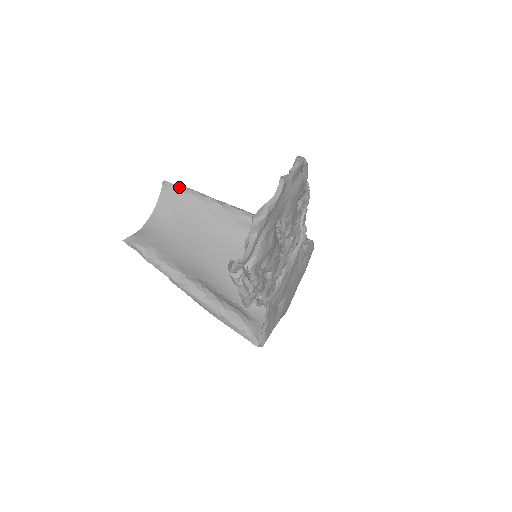
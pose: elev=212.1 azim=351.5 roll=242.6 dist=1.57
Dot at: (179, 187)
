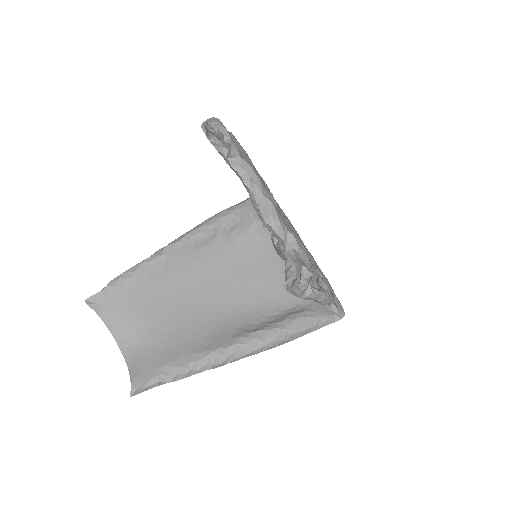
Dot at: (106, 288)
